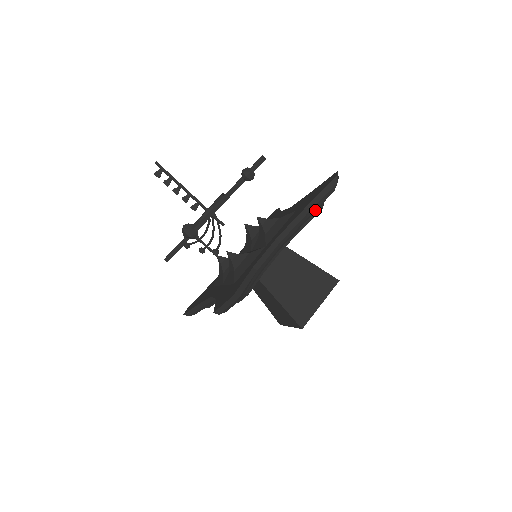
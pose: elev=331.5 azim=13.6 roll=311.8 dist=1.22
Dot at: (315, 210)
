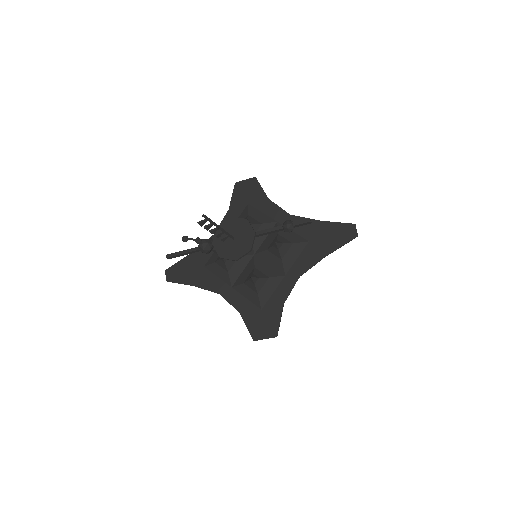
Dot at: occluded
